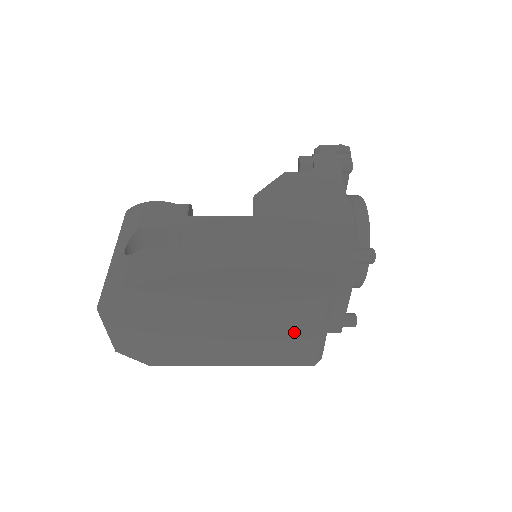
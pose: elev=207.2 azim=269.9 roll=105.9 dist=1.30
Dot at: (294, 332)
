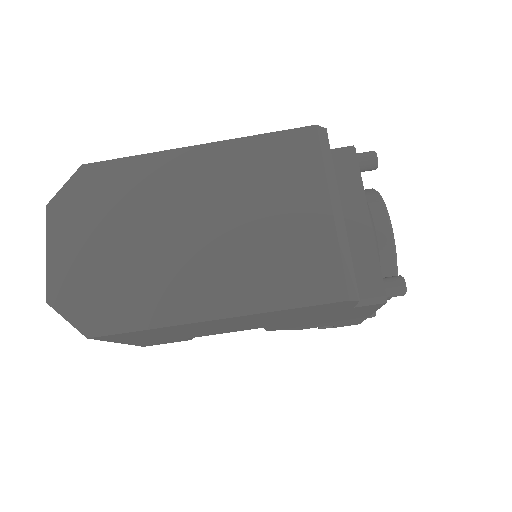
Dot at: (294, 216)
